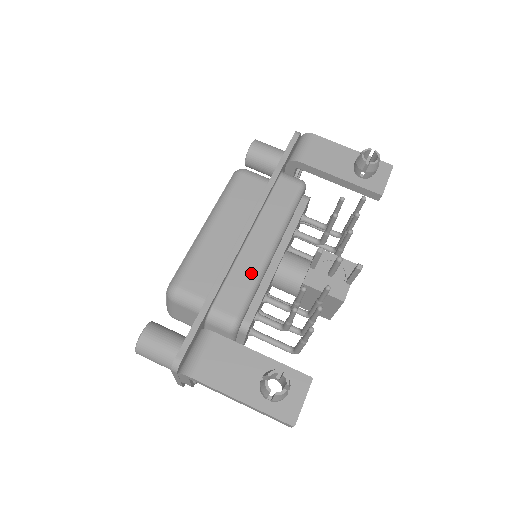
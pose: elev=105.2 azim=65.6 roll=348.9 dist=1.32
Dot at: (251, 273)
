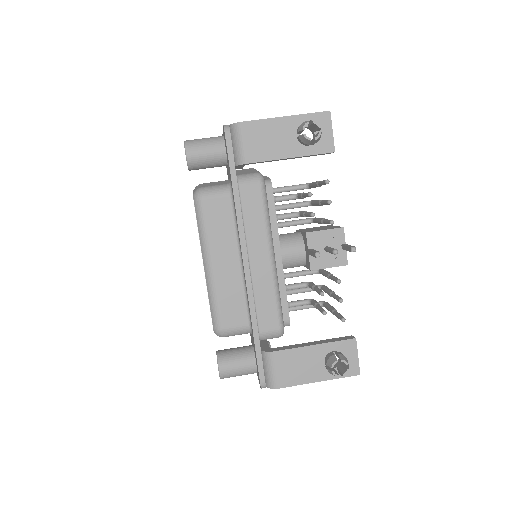
Dot at: (270, 290)
